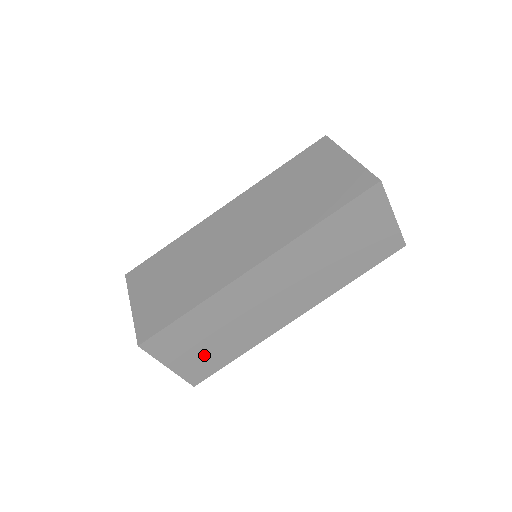
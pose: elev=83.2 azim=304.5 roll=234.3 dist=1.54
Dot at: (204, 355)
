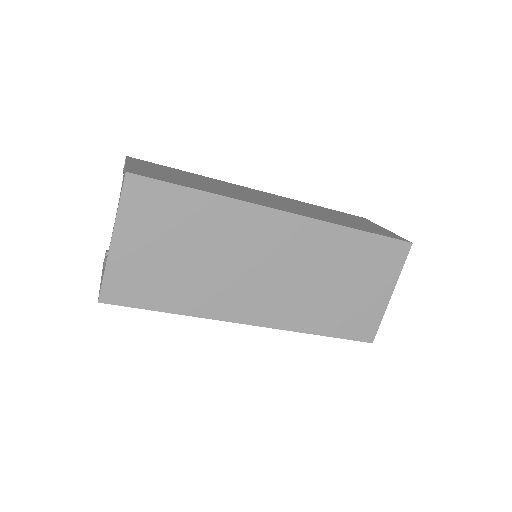
Dot at: occluded
